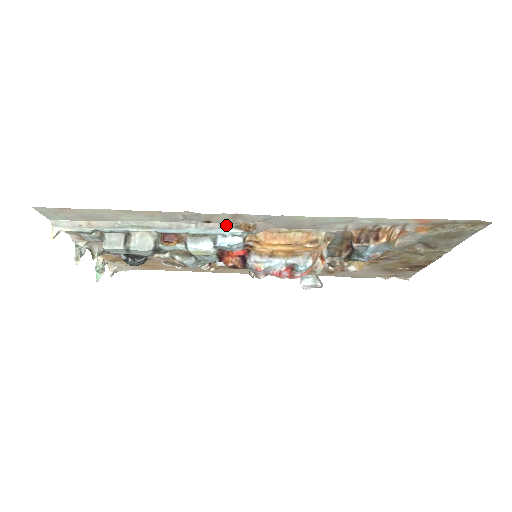
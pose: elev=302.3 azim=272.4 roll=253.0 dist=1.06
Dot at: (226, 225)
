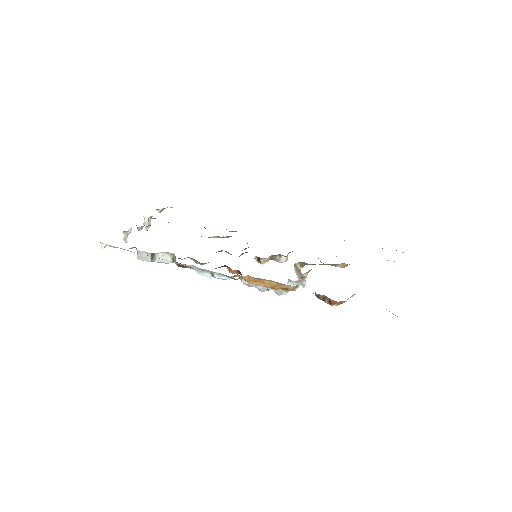
Dot at: (218, 273)
